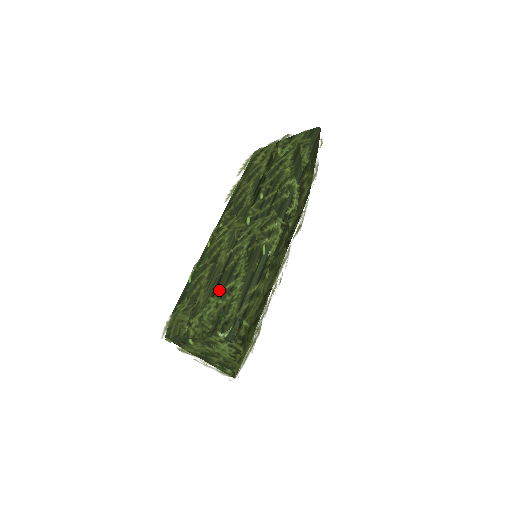
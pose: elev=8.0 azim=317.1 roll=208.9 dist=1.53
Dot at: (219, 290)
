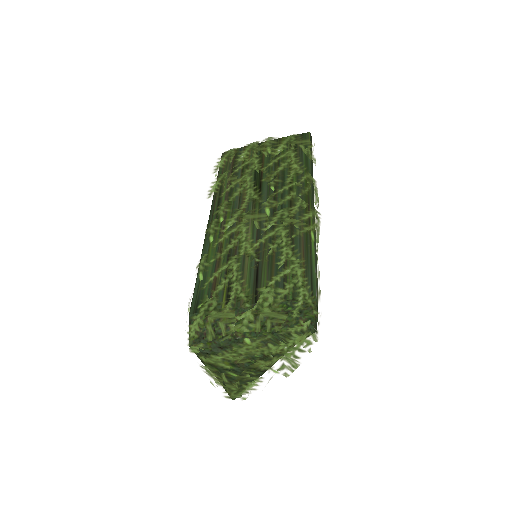
Dot at: (268, 280)
